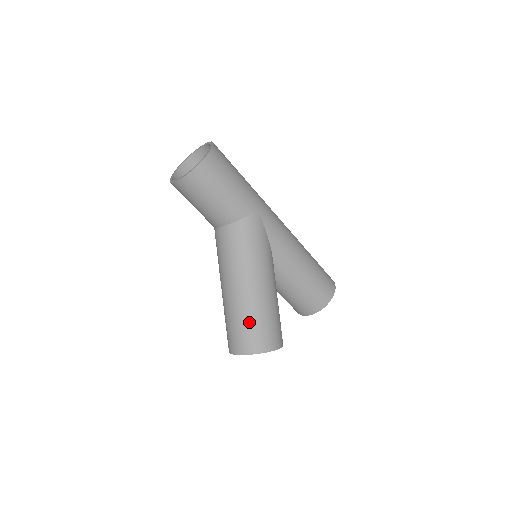
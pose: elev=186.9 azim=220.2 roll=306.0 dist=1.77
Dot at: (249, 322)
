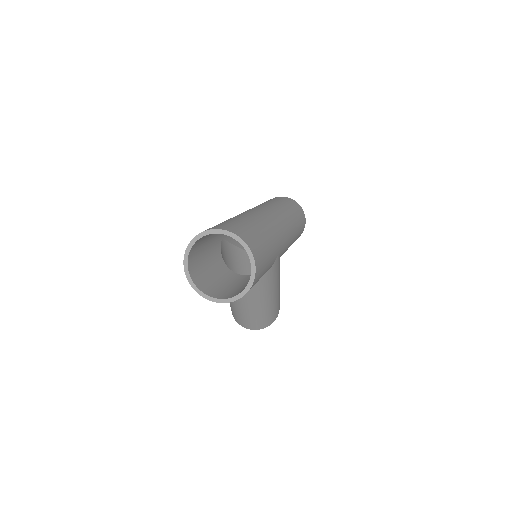
Dot at: (264, 318)
